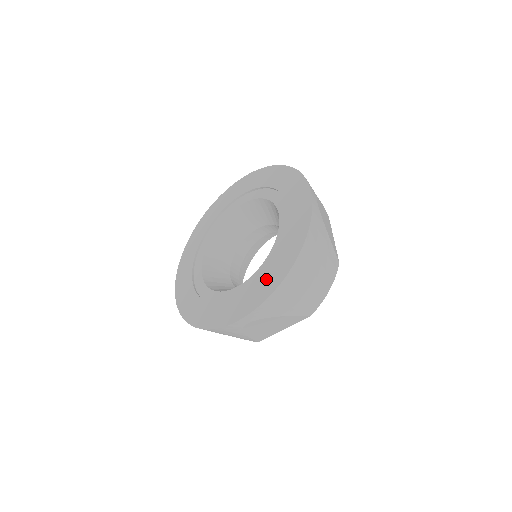
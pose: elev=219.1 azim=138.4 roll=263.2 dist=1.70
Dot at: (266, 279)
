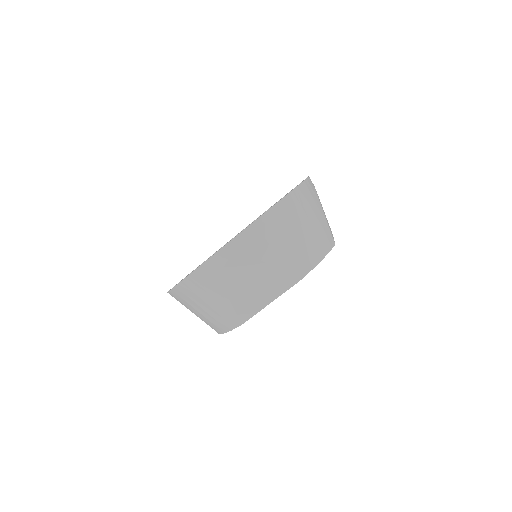
Dot at: occluded
